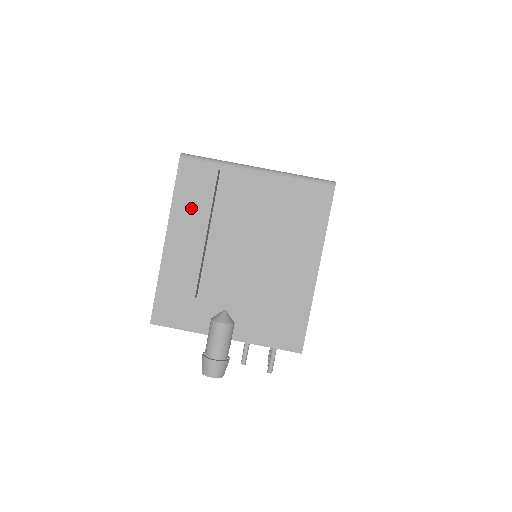
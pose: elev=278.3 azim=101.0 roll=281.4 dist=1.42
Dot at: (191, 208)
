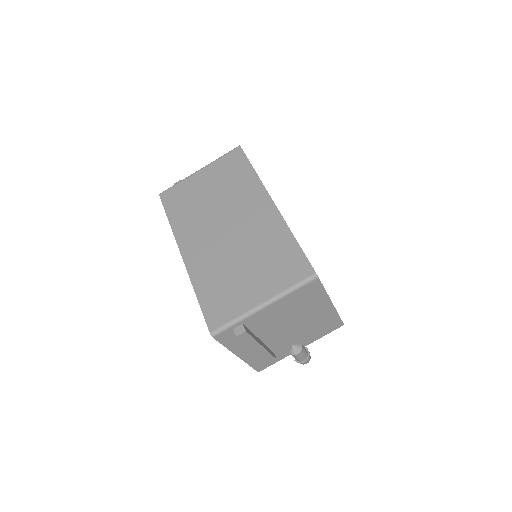
Dot at: (240, 342)
